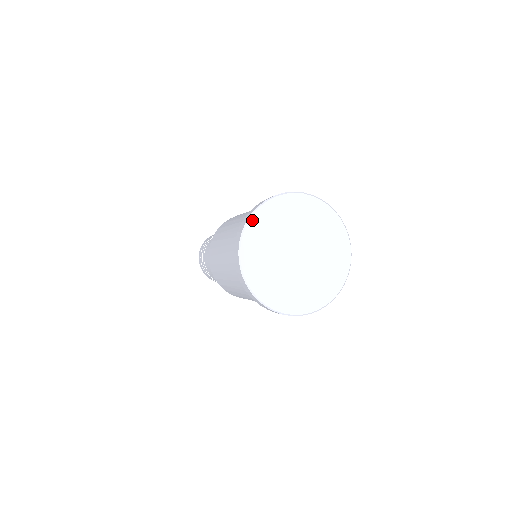
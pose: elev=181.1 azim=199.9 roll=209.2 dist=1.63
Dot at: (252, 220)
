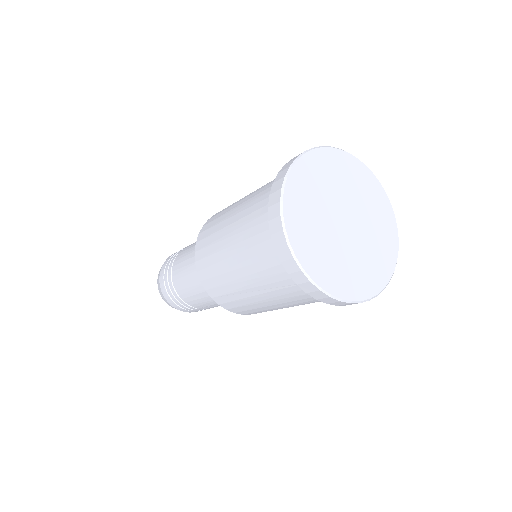
Dot at: (311, 154)
